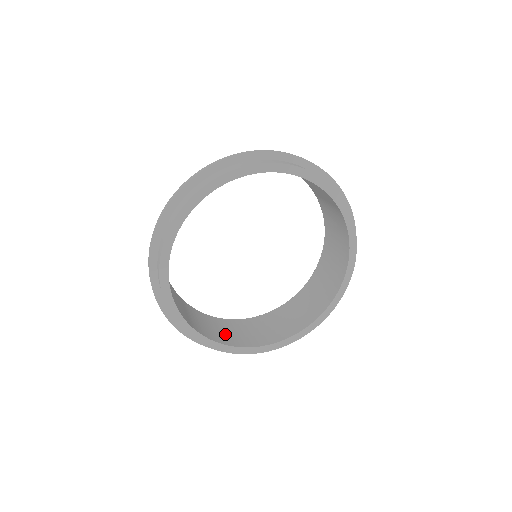
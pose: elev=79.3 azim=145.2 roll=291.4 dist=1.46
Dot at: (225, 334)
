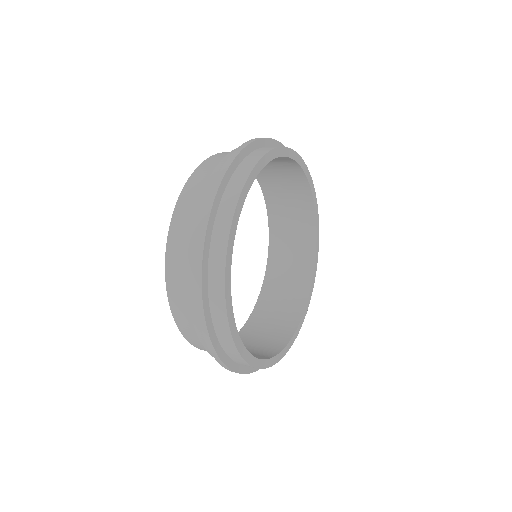
Dot at: occluded
